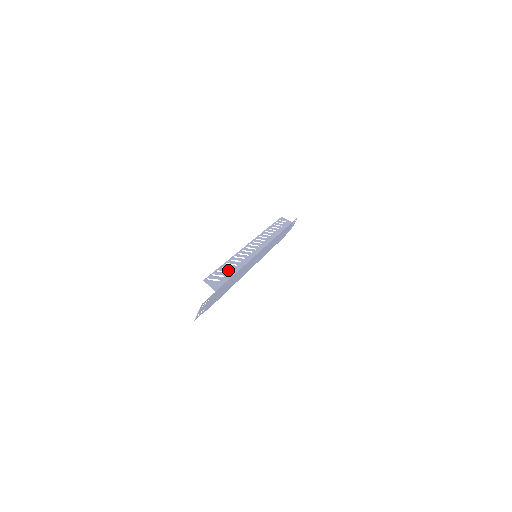
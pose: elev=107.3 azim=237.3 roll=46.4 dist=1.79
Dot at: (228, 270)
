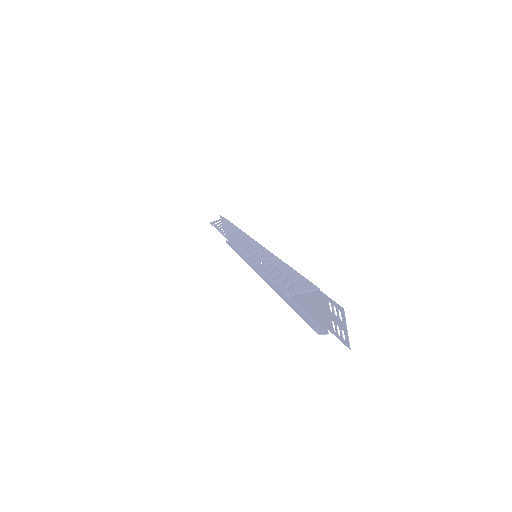
Dot at: (278, 271)
